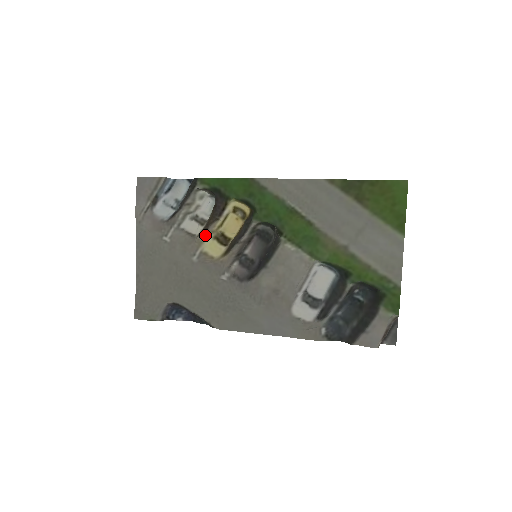
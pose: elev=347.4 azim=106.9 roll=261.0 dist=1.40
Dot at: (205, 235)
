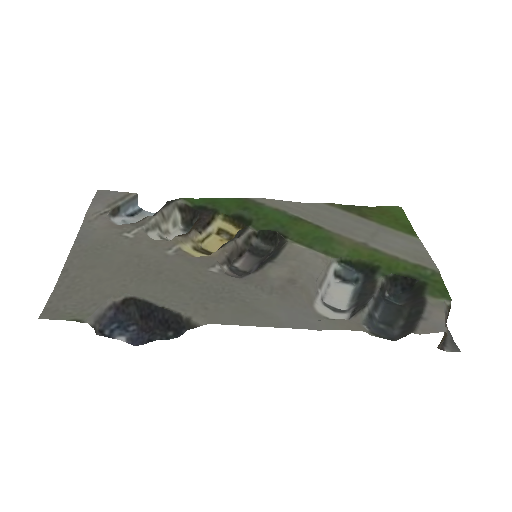
Dot at: (184, 239)
